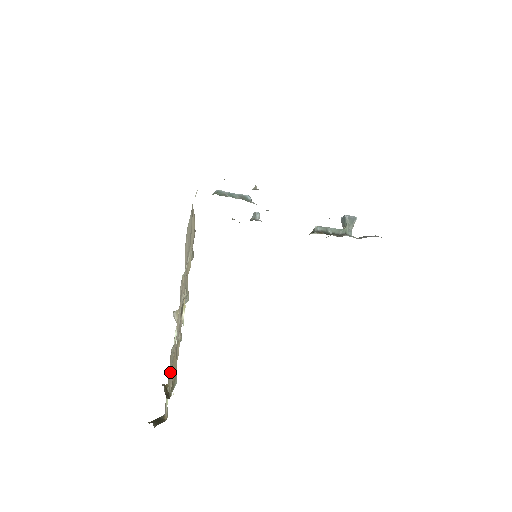
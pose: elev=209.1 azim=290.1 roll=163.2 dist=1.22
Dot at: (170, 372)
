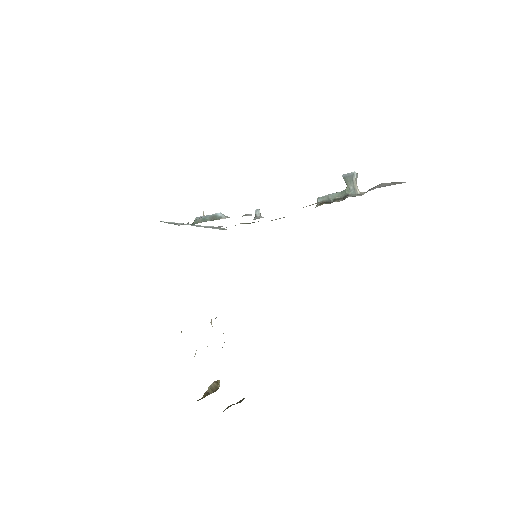
Dot at: occluded
